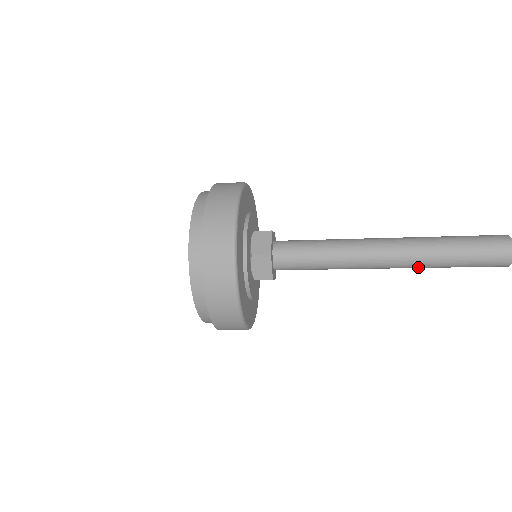
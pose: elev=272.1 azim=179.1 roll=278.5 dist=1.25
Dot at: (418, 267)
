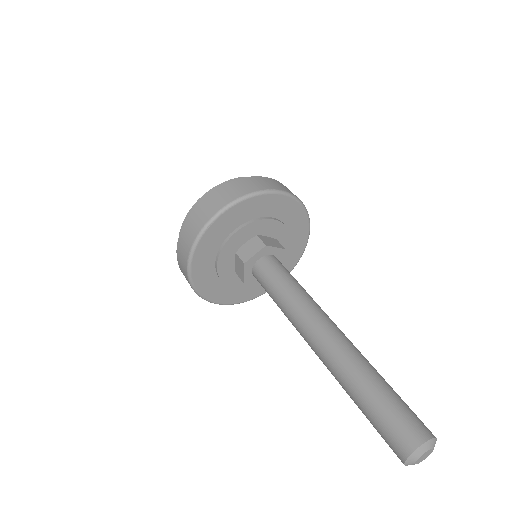
Dot at: occluded
